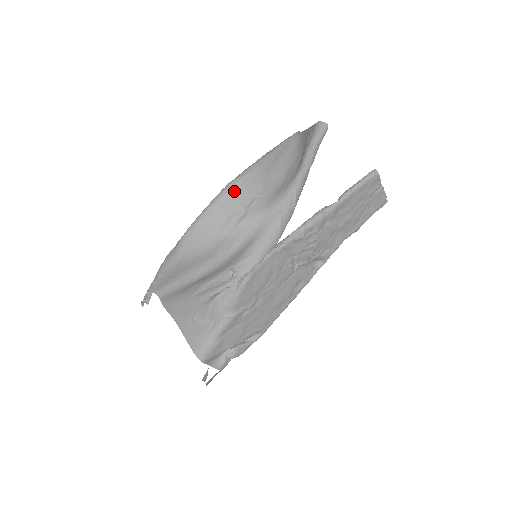
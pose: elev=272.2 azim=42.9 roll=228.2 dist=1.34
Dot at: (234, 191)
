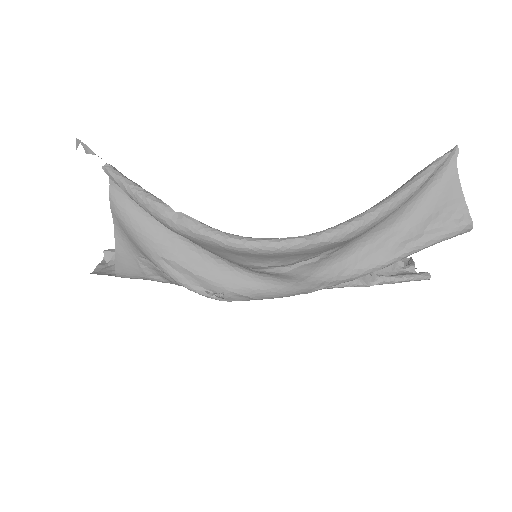
Dot at: (307, 252)
